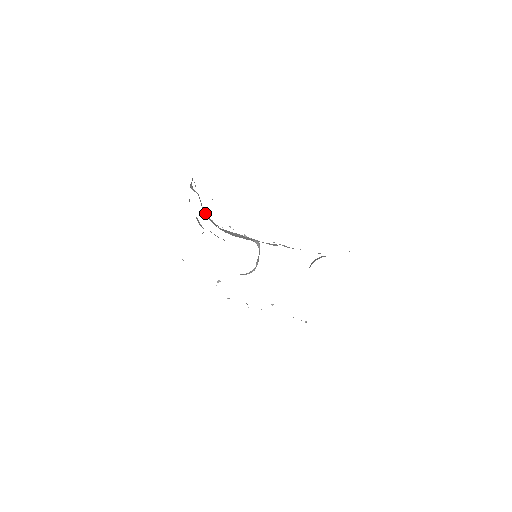
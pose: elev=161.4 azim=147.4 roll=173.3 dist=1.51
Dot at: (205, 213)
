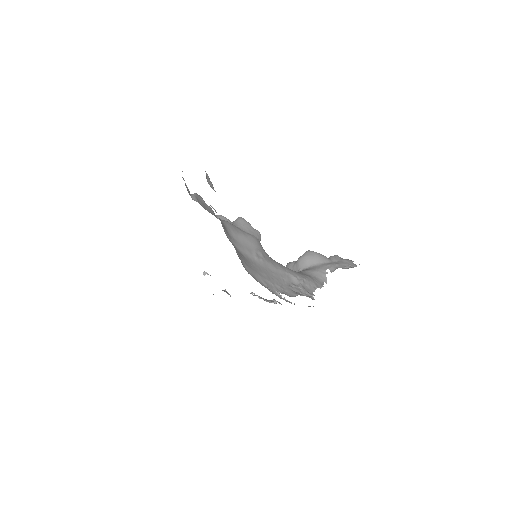
Dot at: (221, 222)
